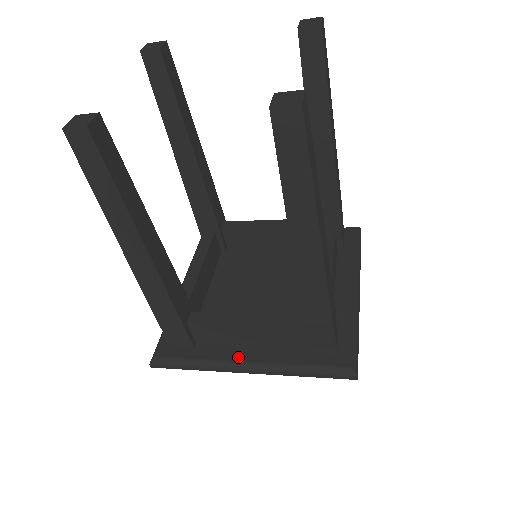
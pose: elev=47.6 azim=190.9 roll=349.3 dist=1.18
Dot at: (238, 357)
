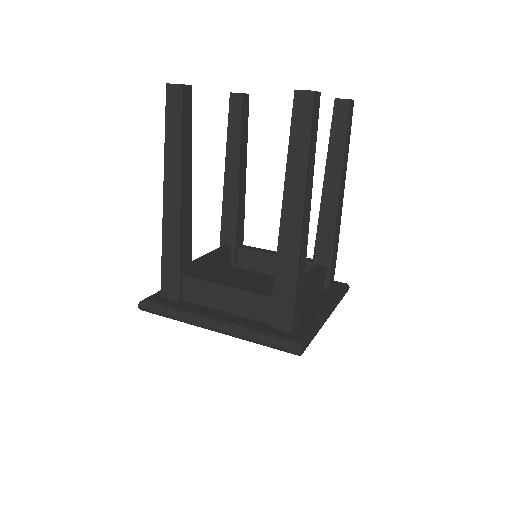
Dot at: (211, 315)
